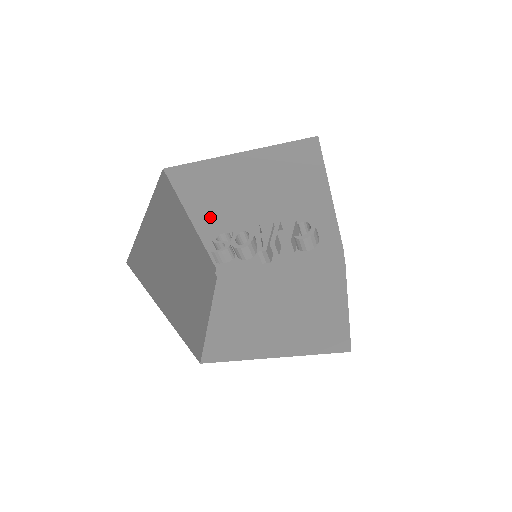
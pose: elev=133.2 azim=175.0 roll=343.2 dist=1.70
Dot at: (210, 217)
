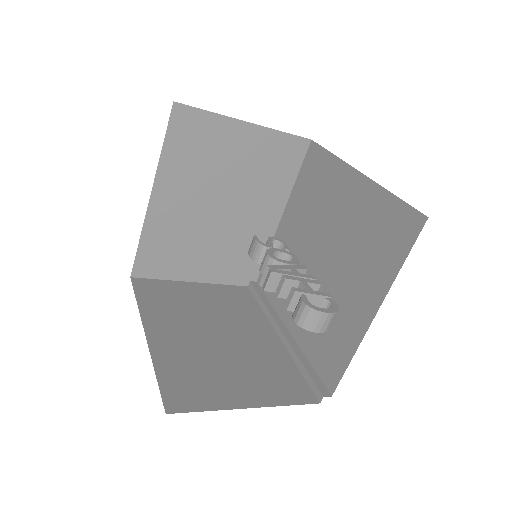
Dot at: (295, 222)
